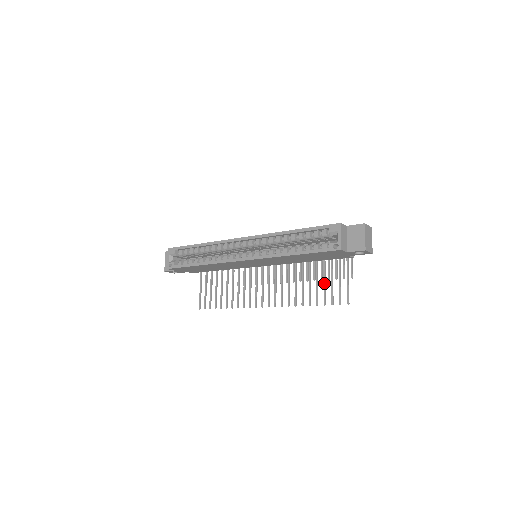
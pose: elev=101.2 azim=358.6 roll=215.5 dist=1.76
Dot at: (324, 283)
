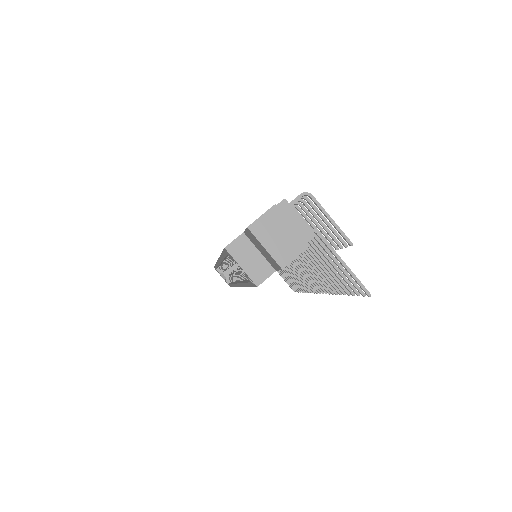
Dot at: occluded
